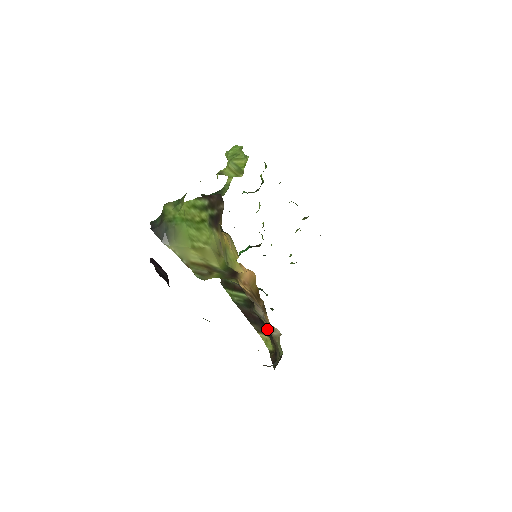
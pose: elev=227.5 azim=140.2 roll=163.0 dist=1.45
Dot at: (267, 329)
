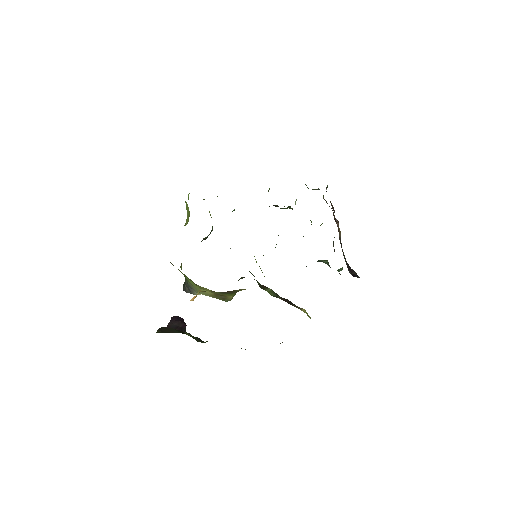
Dot at: occluded
